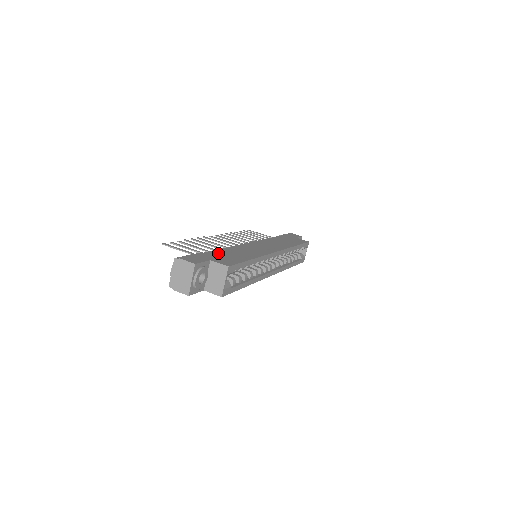
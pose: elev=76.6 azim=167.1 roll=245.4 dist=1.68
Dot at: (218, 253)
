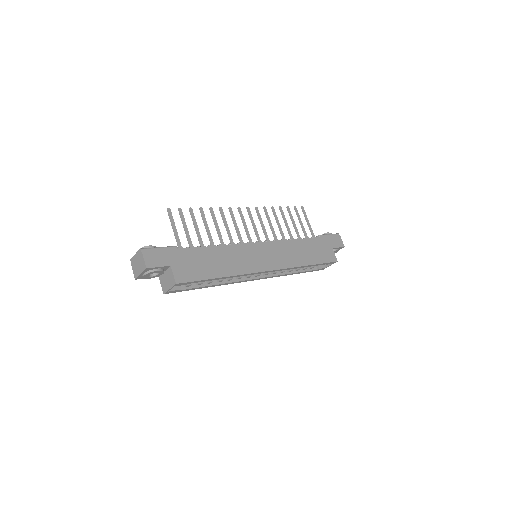
Dot at: (195, 255)
